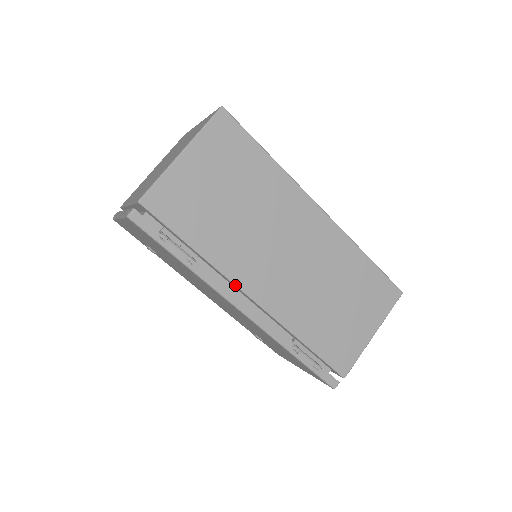
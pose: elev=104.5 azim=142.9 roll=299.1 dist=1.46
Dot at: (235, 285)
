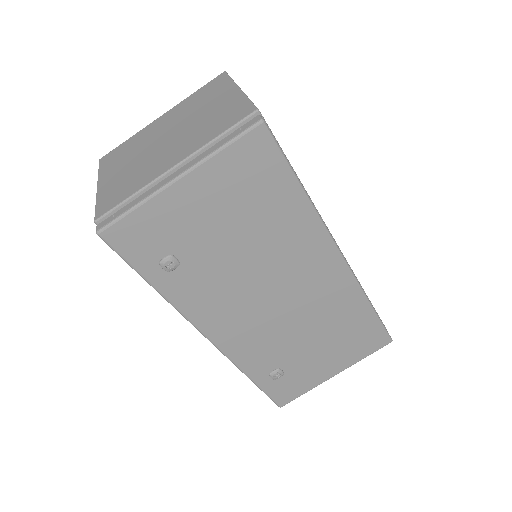
Dot at: occluded
